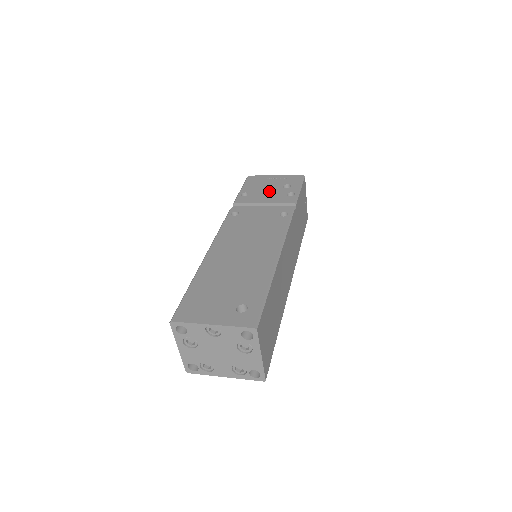
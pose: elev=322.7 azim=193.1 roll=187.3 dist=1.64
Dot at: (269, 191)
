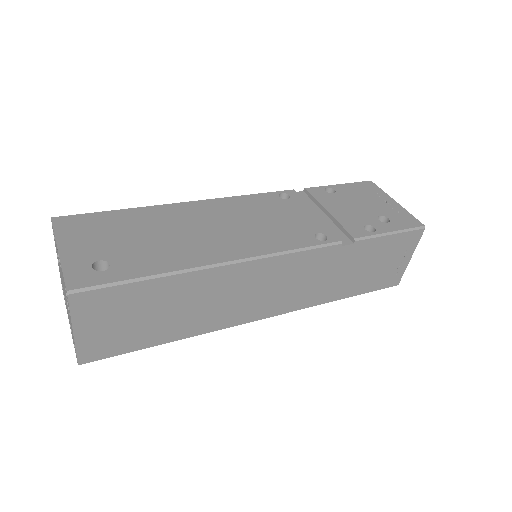
Dot at: (357, 207)
